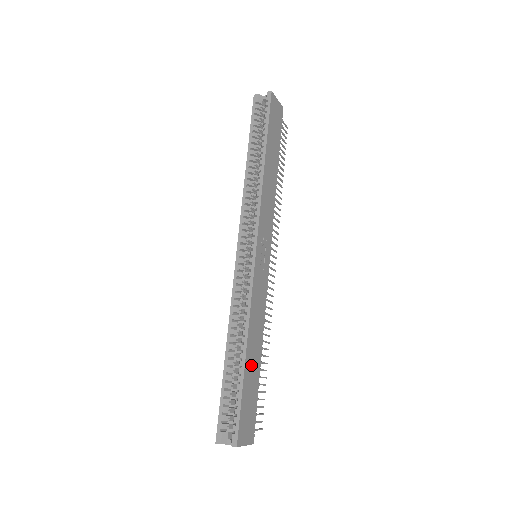
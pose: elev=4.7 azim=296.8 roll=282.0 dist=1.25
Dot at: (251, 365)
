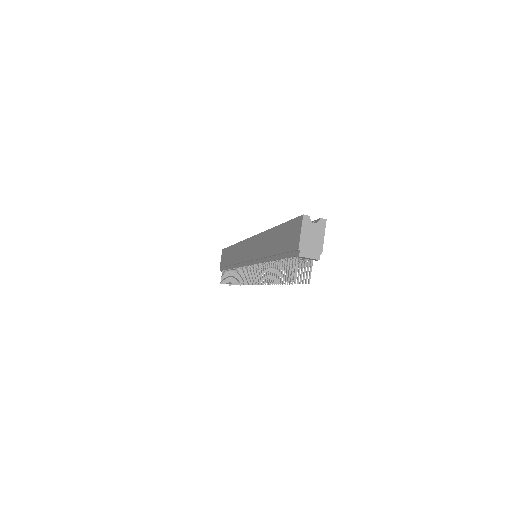
Dot at: occluded
